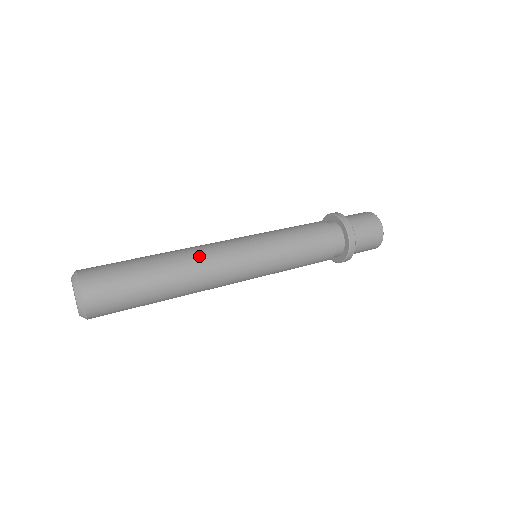
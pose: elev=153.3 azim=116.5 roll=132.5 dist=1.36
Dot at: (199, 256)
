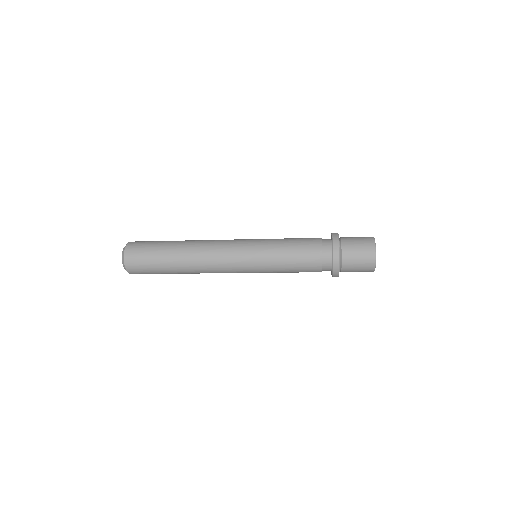
Dot at: (204, 246)
